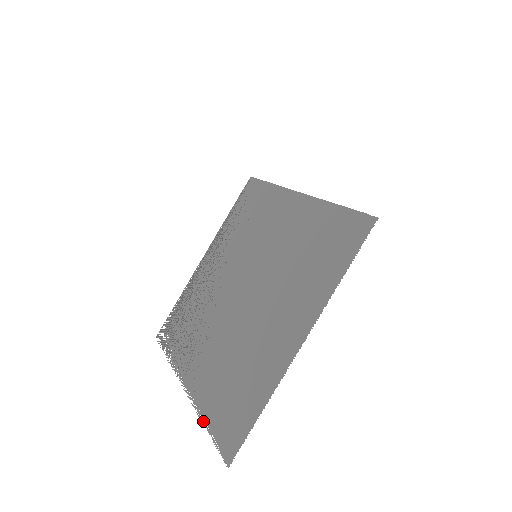
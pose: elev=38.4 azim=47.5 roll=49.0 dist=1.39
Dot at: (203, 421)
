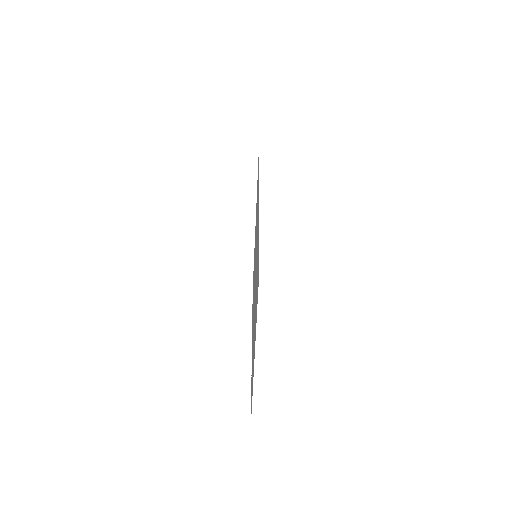
Dot at: (251, 382)
